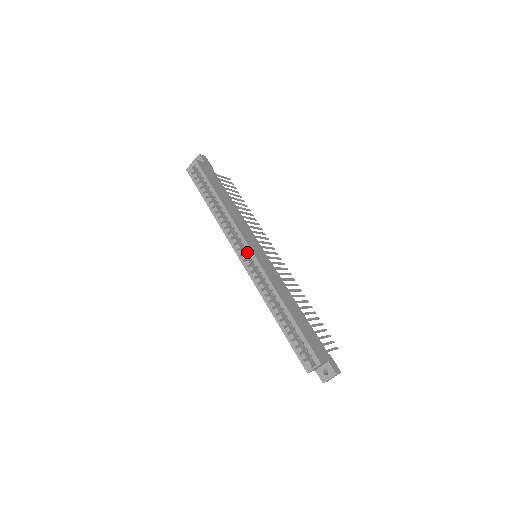
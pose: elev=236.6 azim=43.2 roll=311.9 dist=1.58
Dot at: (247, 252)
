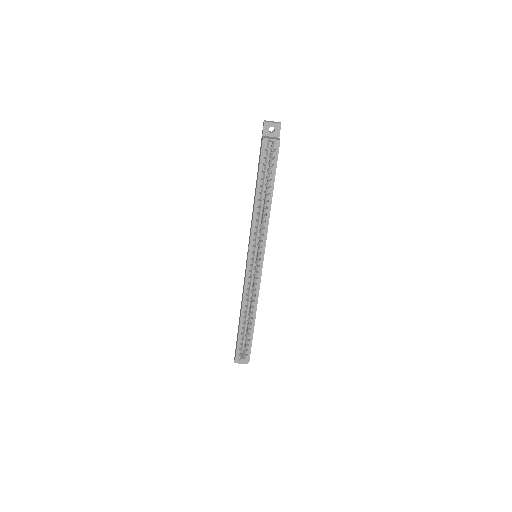
Dot at: (259, 261)
